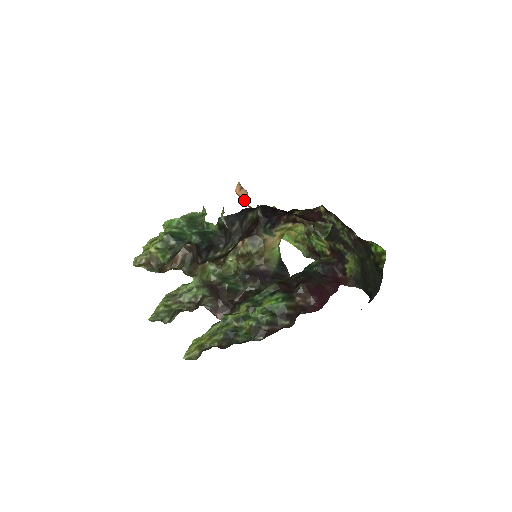
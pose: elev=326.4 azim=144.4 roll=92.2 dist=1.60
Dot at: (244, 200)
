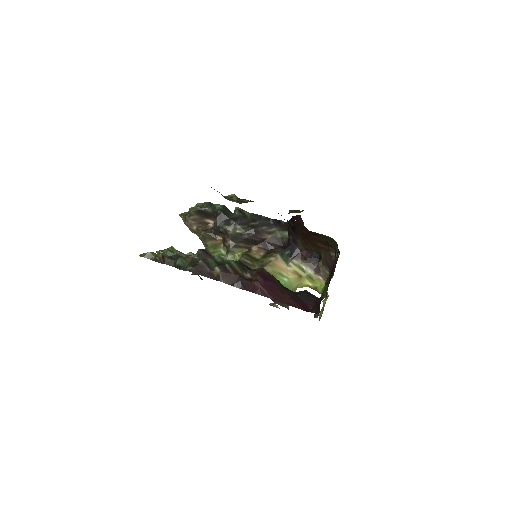
Dot at: occluded
